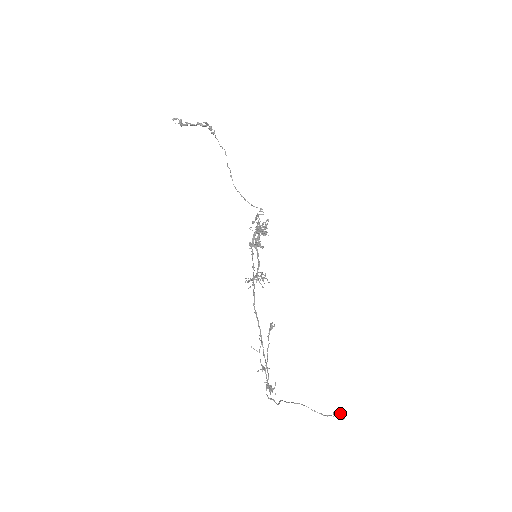
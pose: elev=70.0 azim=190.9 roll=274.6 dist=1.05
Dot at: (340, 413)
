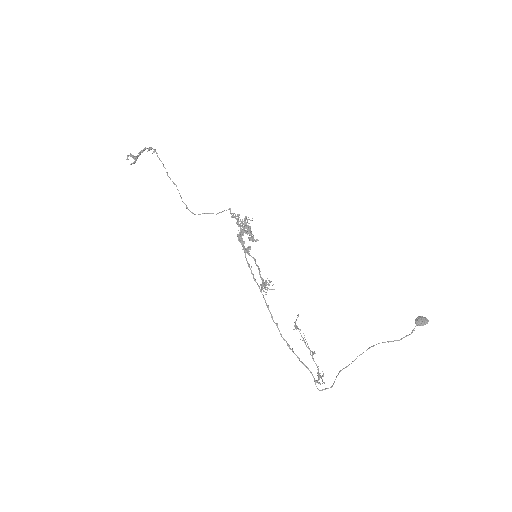
Dot at: (420, 322)
